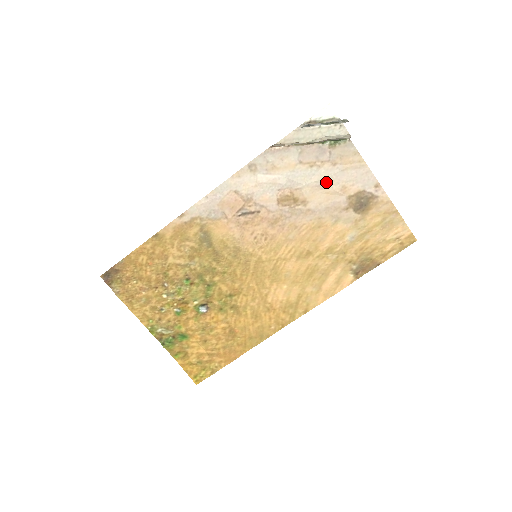
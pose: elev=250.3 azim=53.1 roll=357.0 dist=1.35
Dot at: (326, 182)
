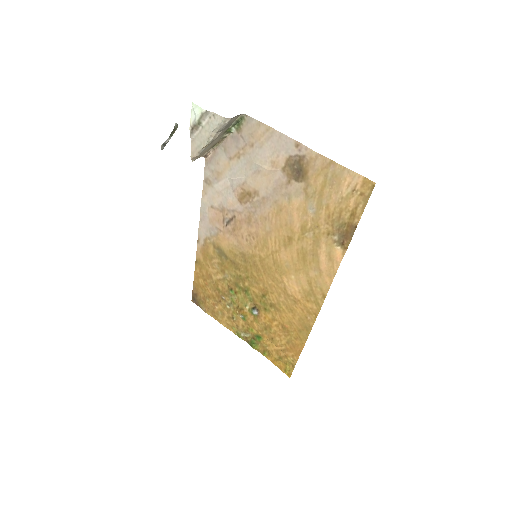
Dot at: (257, 166)
